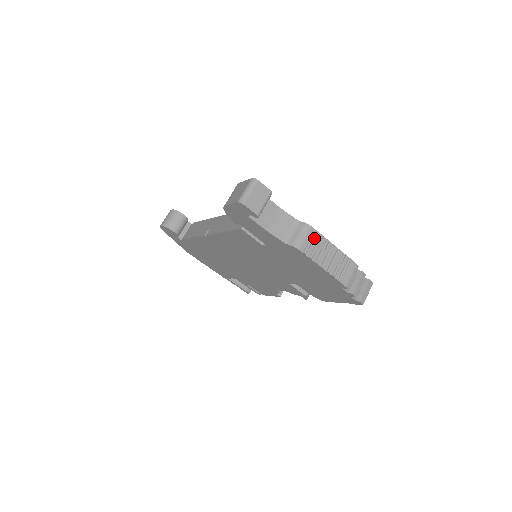
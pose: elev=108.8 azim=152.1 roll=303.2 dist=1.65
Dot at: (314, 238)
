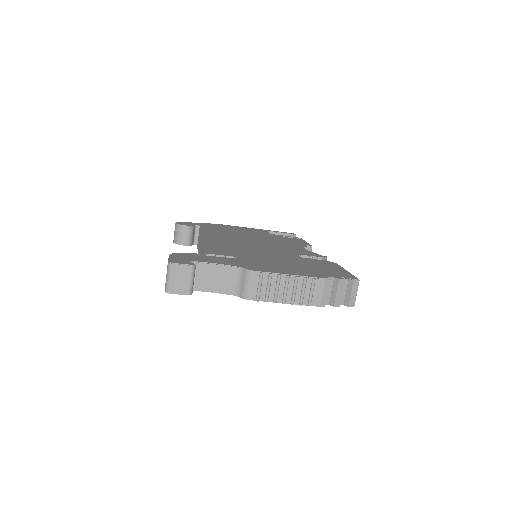
Dot at: (262, 281)
